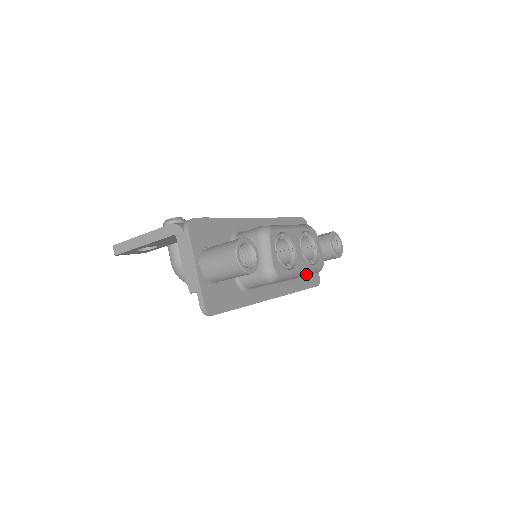
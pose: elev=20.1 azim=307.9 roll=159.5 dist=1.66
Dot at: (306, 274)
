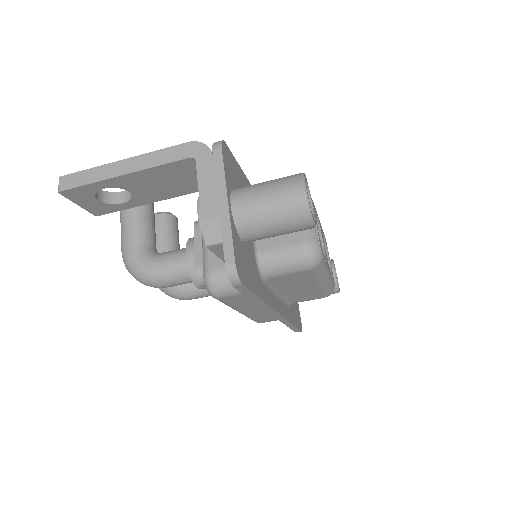
Dot at: (325, 287)
